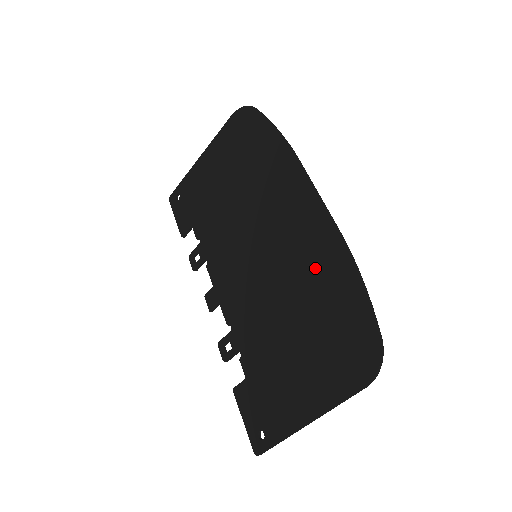
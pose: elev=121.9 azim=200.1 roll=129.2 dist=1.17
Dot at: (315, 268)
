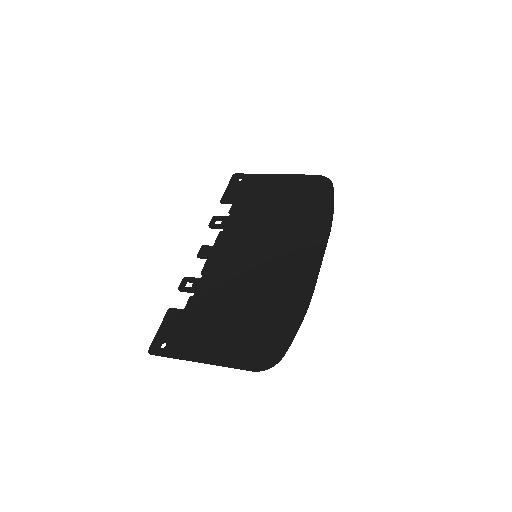
Dot at: (284, 293)
